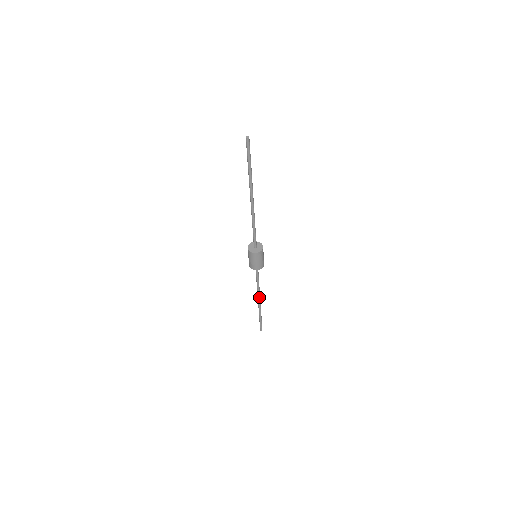
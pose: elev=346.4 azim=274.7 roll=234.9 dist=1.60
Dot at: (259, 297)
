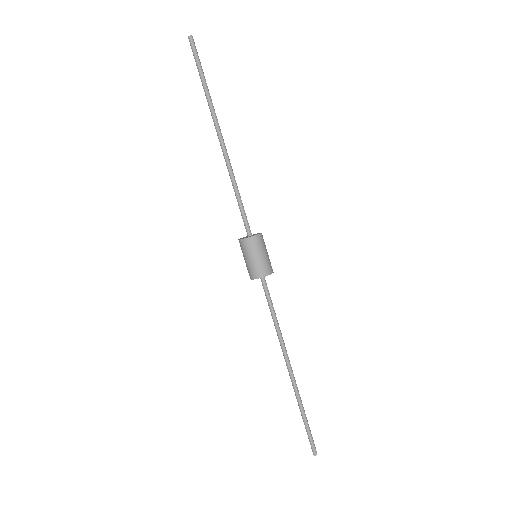
Dot at: (285, 357)
